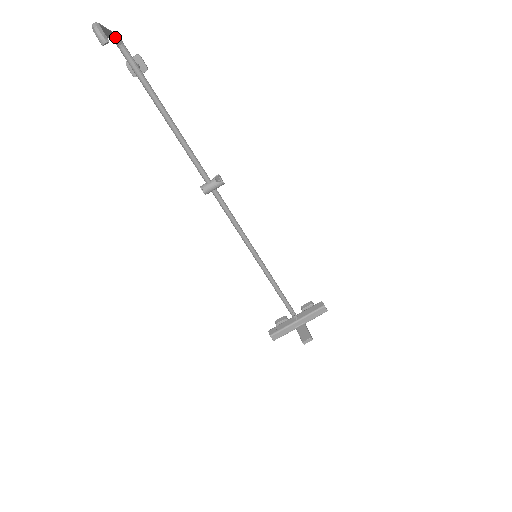
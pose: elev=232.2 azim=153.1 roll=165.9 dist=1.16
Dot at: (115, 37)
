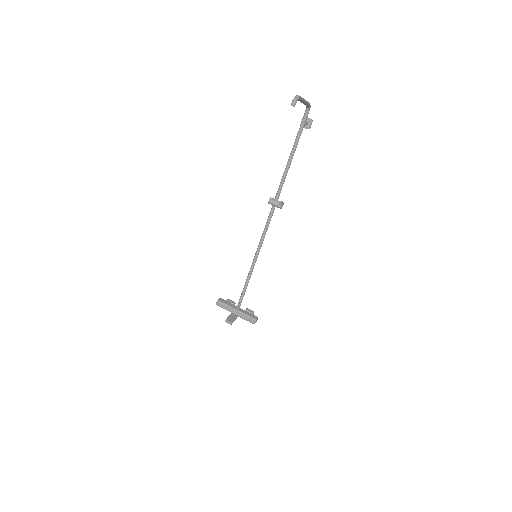
Dot at: (307, 105)
